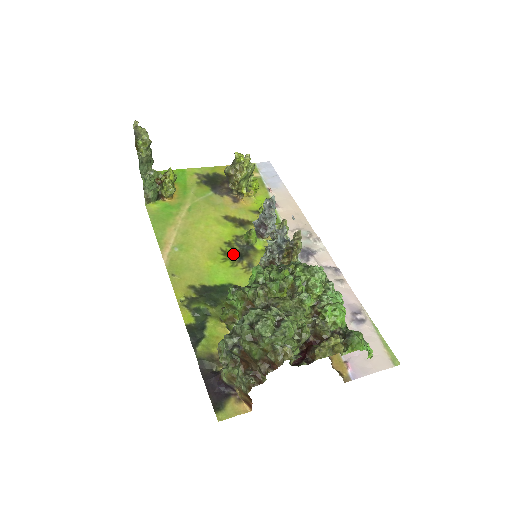
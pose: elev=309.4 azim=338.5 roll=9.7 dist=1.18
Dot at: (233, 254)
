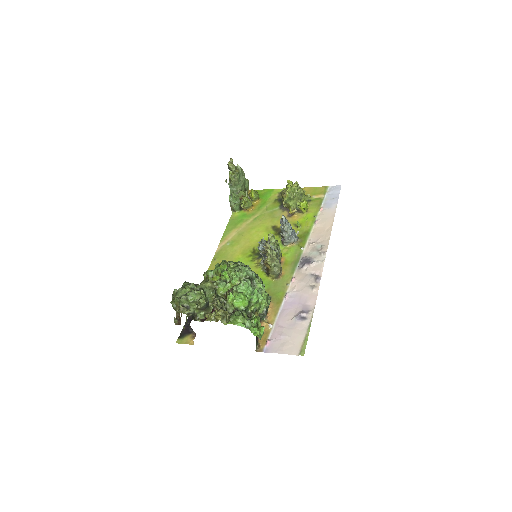
Dot at: (258, 253)
